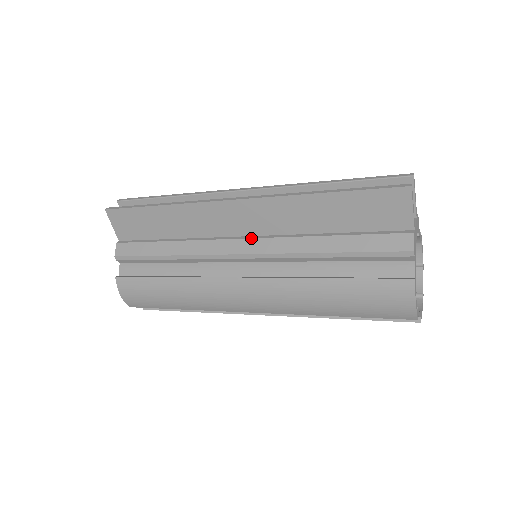
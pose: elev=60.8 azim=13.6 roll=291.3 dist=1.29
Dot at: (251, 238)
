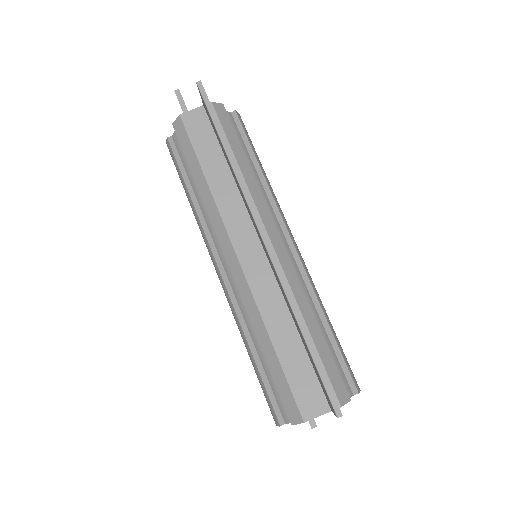
Dot at: (241, 266)
